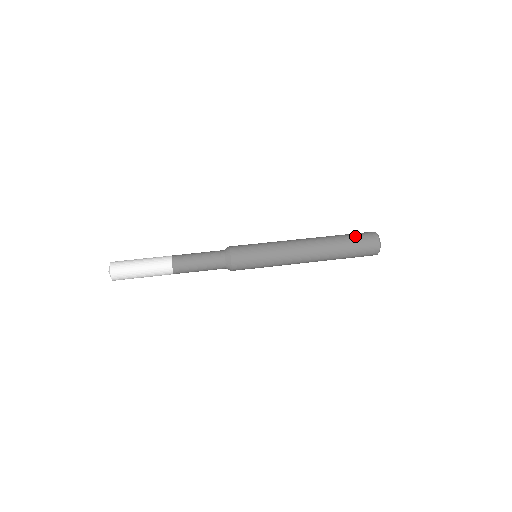
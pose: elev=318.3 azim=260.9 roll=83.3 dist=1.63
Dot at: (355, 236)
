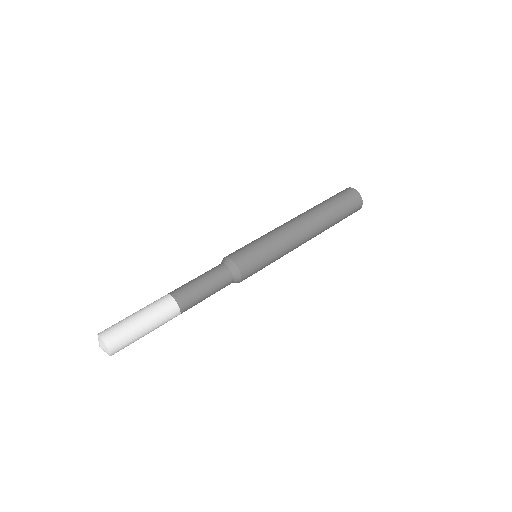
Dot at: (339, 198)
